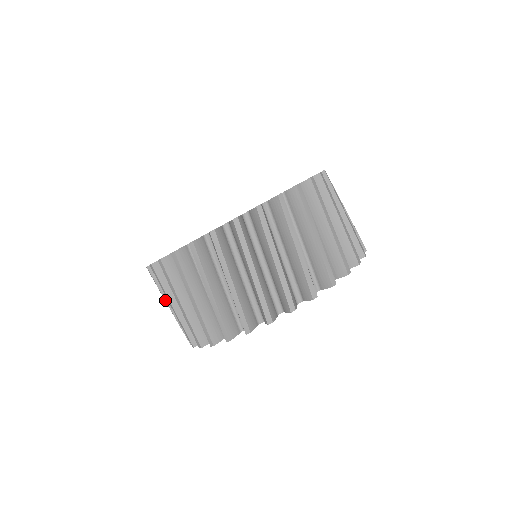
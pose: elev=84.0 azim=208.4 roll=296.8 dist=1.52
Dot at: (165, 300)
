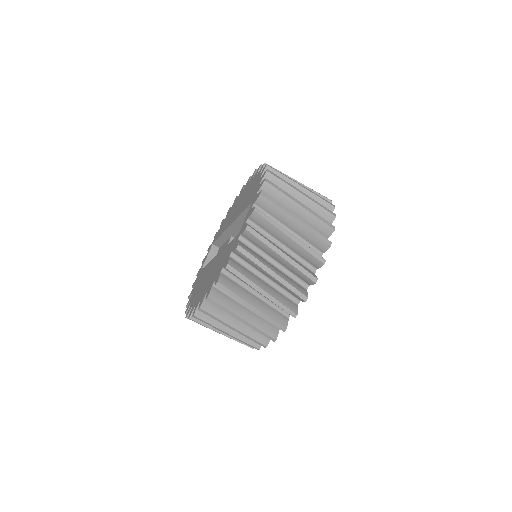
Dot at: occluded
